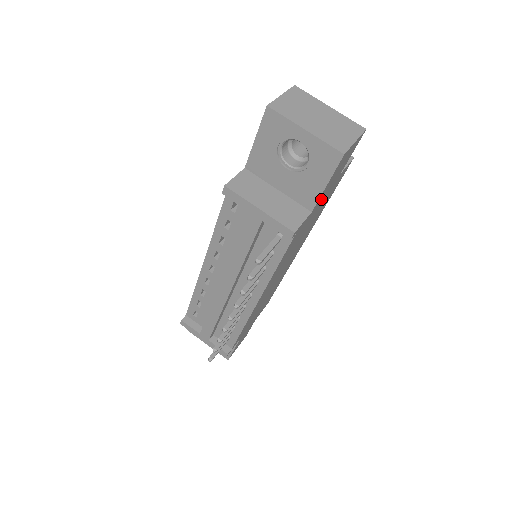
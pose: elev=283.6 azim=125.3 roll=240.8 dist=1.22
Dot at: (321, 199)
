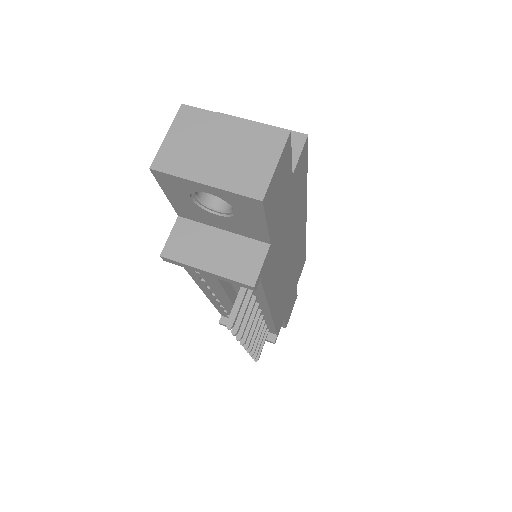
Dot at: (278, 221)
